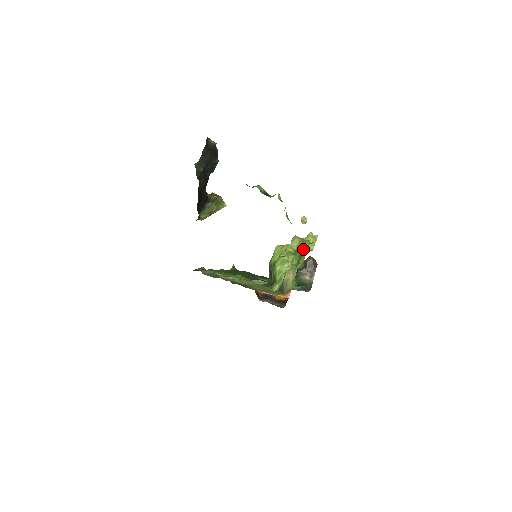
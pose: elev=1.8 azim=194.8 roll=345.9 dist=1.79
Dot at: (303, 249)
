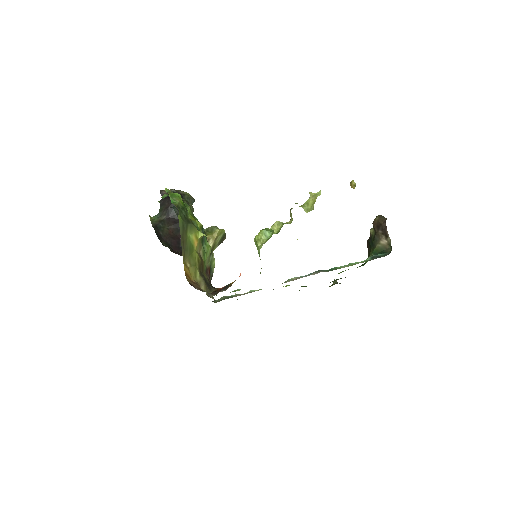
Dot at: occluded
